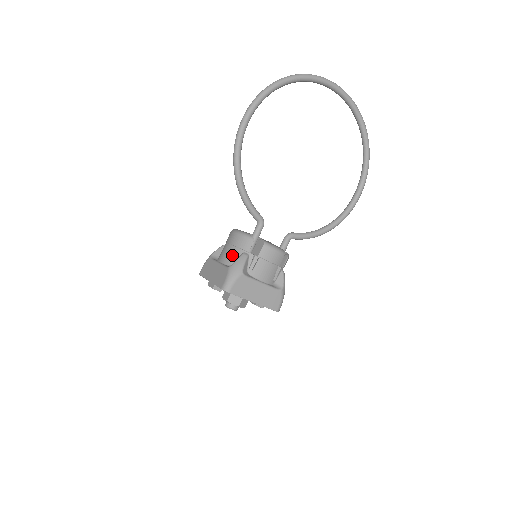
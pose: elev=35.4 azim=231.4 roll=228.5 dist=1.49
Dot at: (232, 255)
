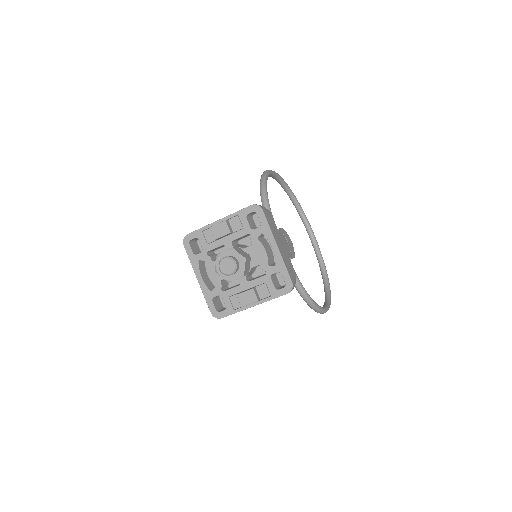
Dot at: occluded
